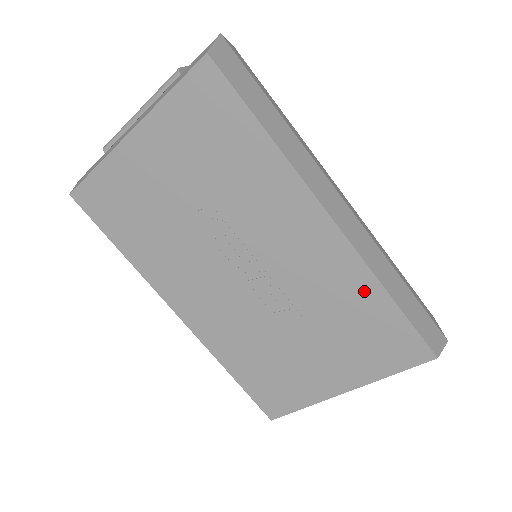
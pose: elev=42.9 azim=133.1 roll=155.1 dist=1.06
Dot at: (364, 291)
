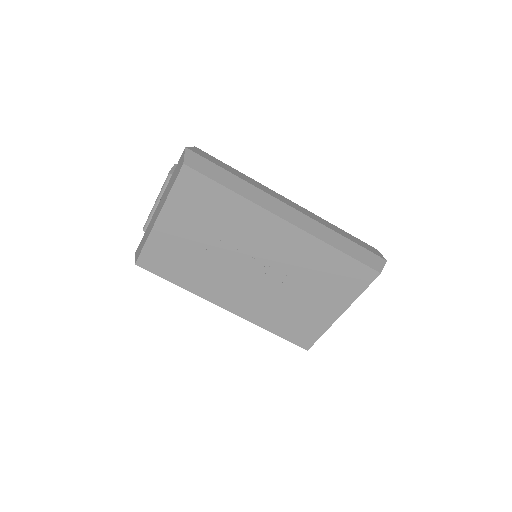
Dot at: (322, 253)
